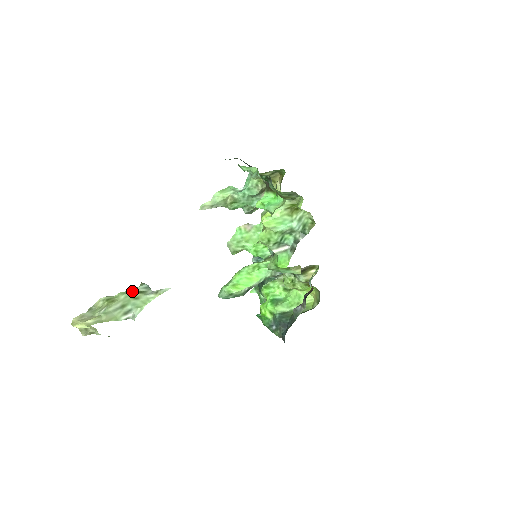
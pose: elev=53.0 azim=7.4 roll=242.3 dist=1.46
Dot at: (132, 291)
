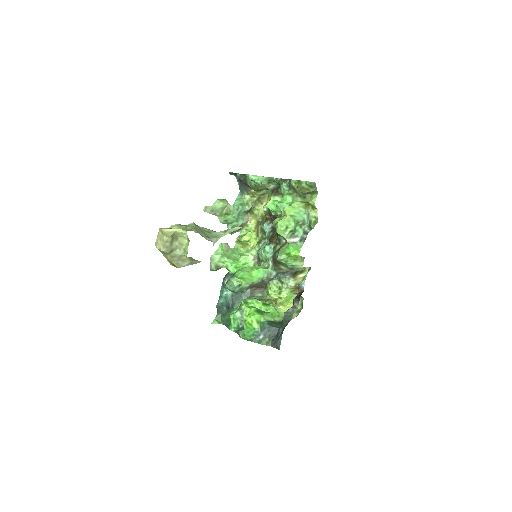
Dot at: occluded
